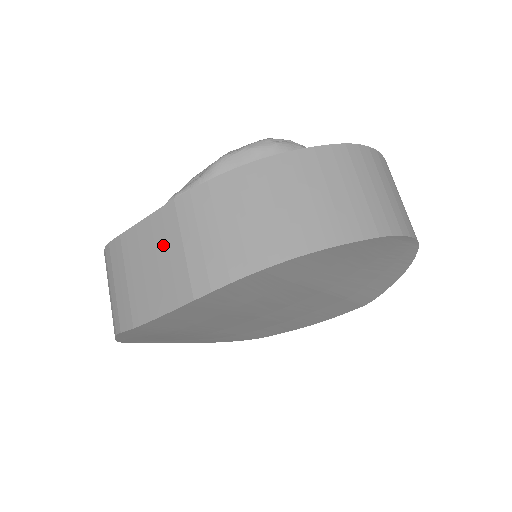
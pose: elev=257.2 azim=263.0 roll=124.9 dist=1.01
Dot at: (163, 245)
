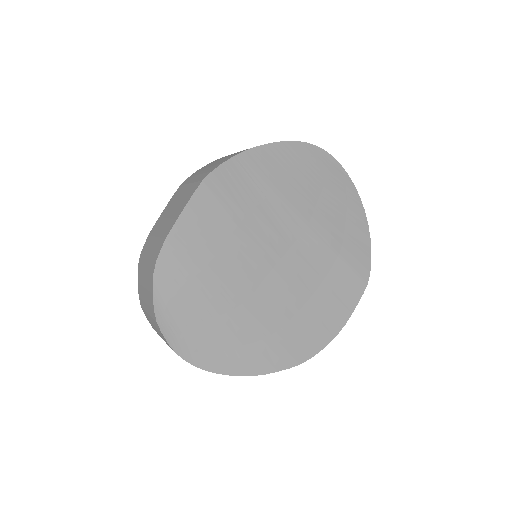
Dot at: (178, 198)
